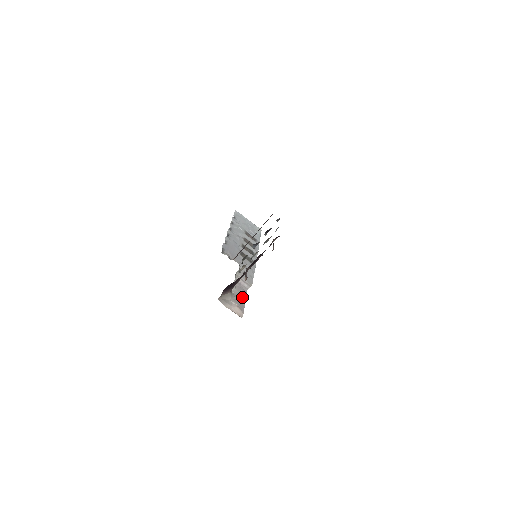
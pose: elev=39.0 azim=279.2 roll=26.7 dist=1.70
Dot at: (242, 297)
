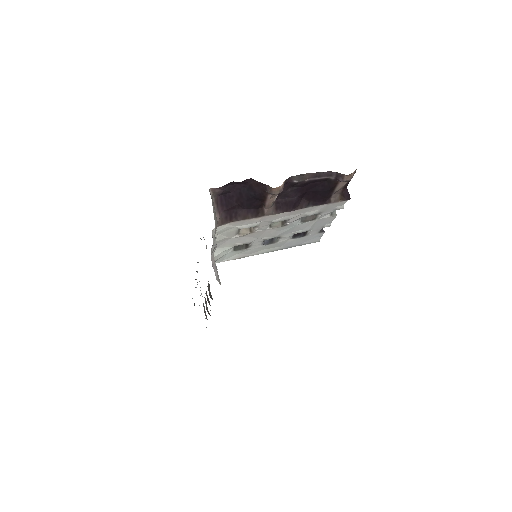
Dot at: occluded
